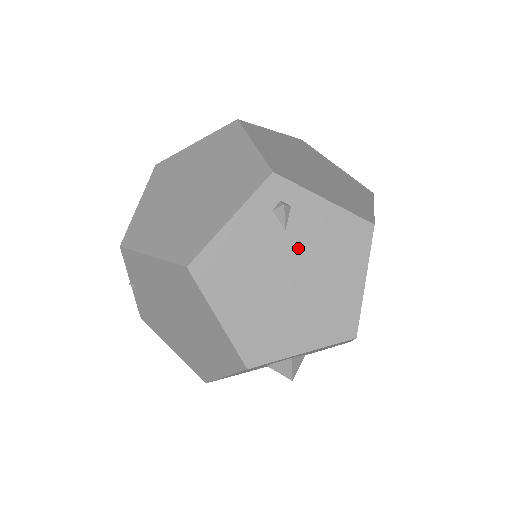
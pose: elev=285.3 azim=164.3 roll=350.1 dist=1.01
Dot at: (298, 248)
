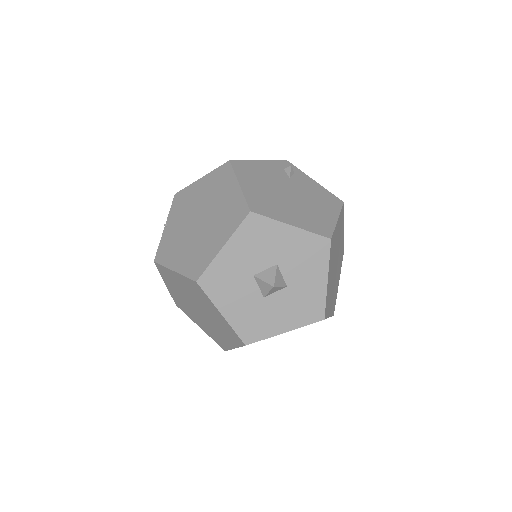
Dot at: (296, 187)
